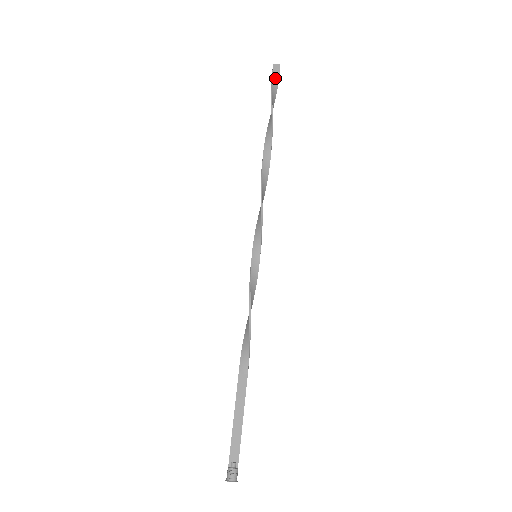
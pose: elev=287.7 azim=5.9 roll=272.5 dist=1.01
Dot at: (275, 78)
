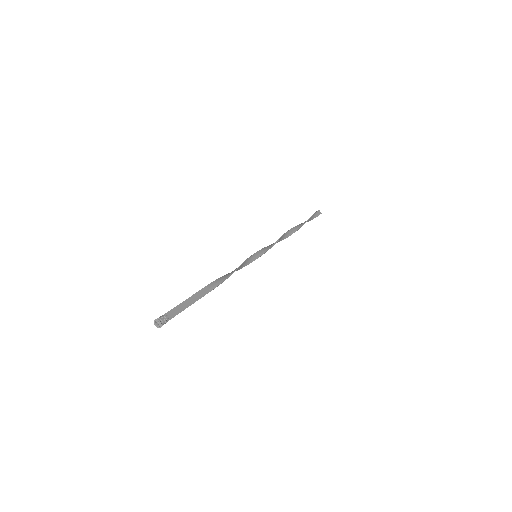
Dot at: (316, 214)
